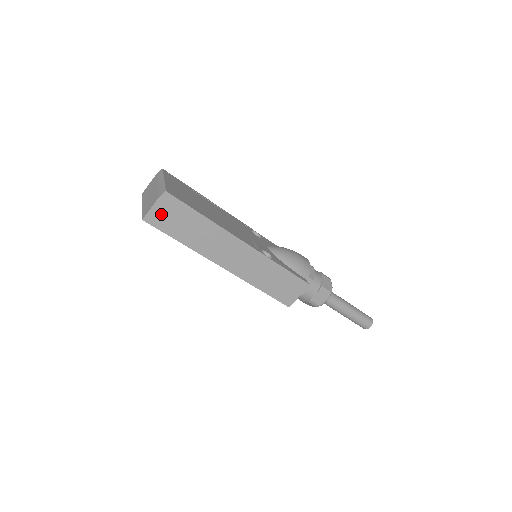
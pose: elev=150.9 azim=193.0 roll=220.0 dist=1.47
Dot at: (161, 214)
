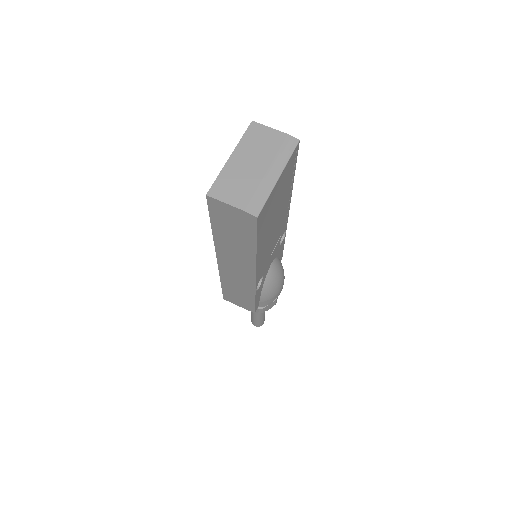
Dot at: (228, 212)
